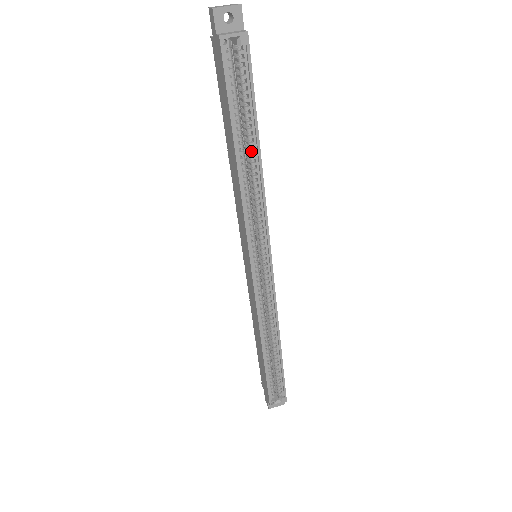
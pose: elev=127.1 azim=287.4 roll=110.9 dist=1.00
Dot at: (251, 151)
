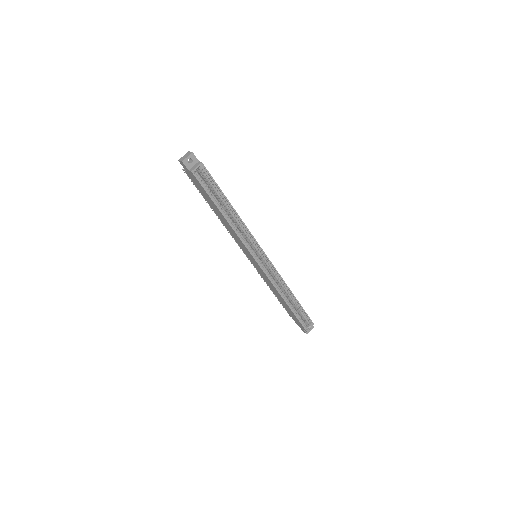
Dot at: (229, 209)
